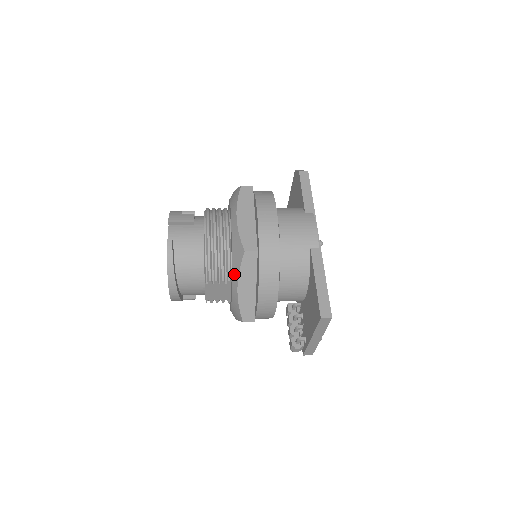
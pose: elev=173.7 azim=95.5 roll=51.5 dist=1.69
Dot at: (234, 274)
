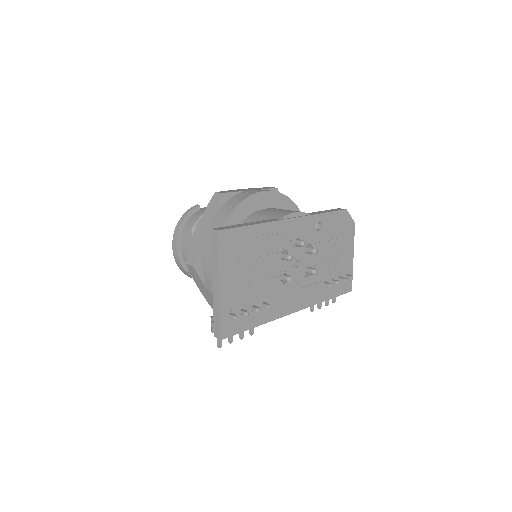
Dot at: occluded
